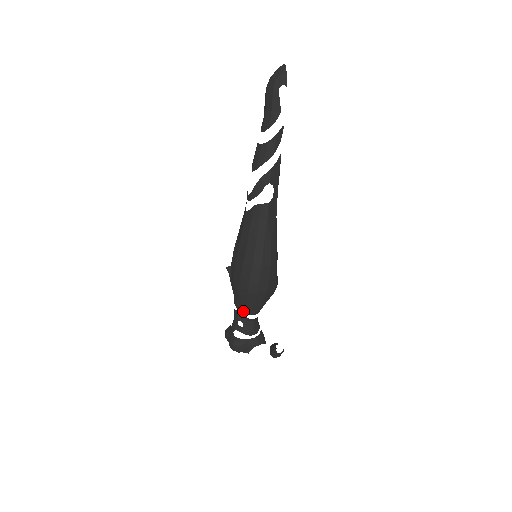
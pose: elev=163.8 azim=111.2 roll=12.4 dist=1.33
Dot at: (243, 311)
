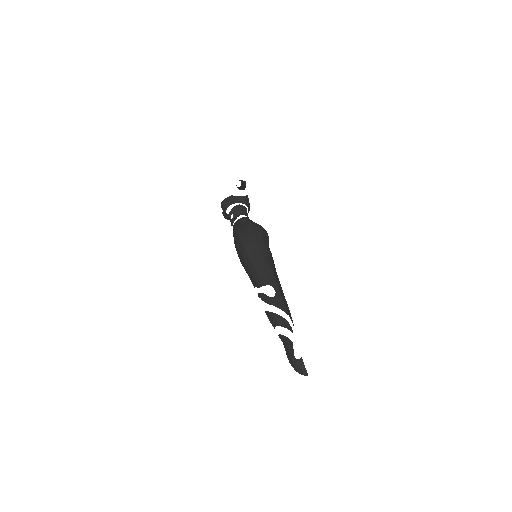
Dot at: occluded
